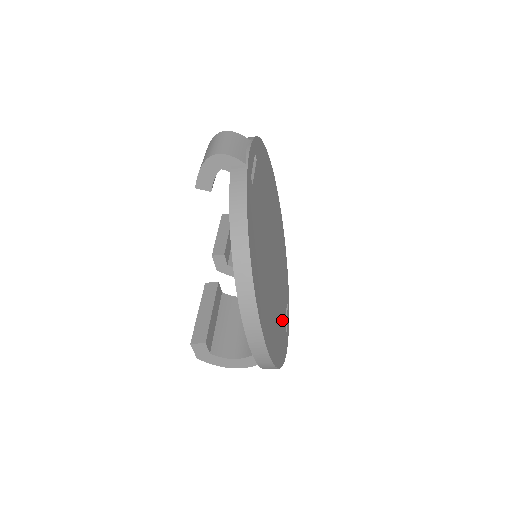
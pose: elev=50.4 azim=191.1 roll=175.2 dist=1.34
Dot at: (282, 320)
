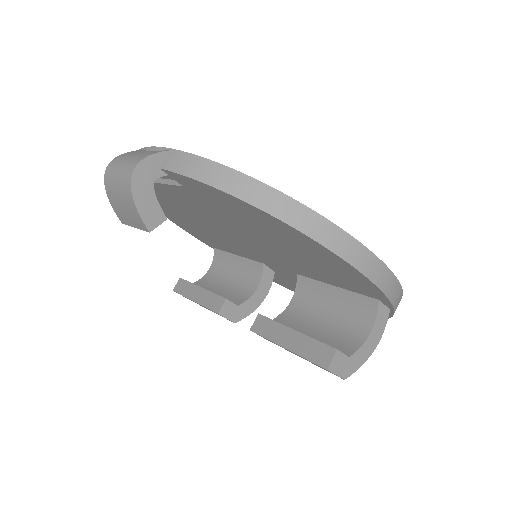
Dot at: occluded
